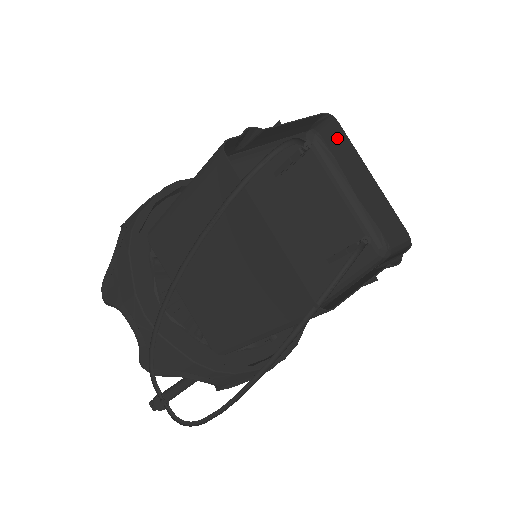
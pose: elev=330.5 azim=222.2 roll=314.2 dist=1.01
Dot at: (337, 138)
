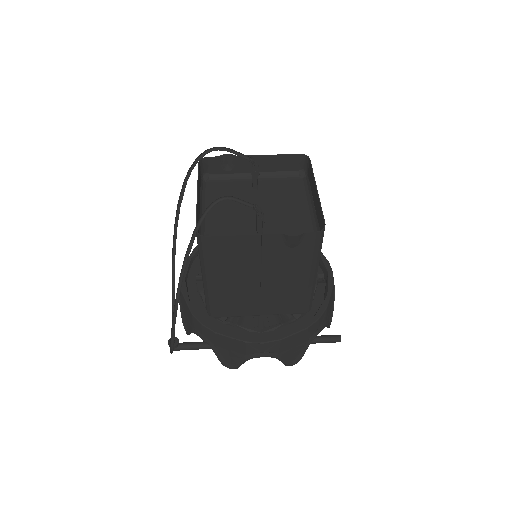
Dot at: (310, 170)
